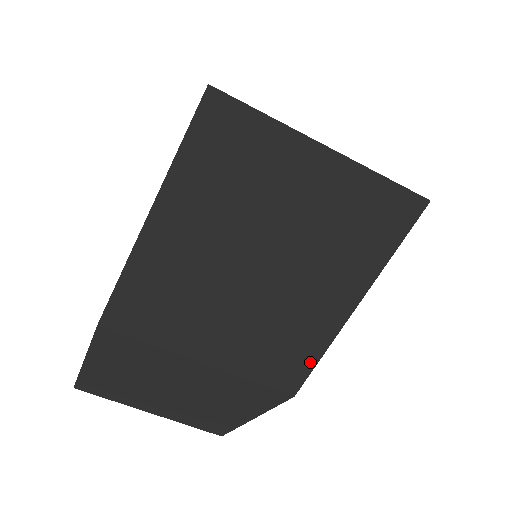
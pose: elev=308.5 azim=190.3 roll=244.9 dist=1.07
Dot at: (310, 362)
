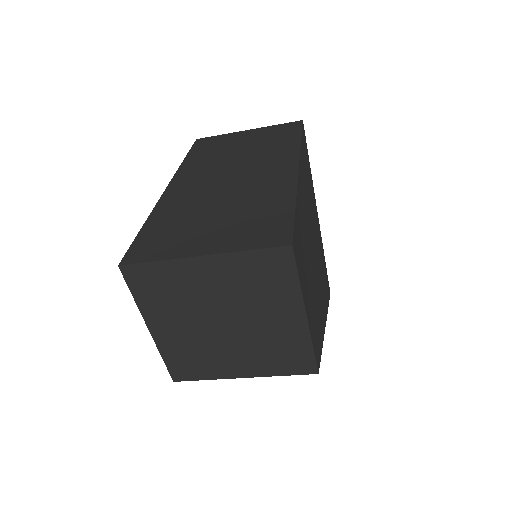
Dot at: (320, 356)
